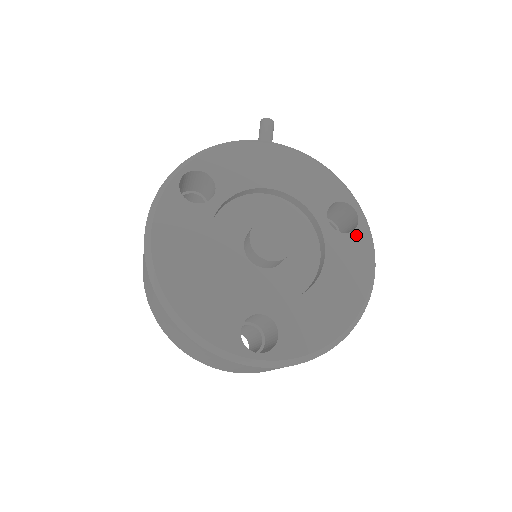
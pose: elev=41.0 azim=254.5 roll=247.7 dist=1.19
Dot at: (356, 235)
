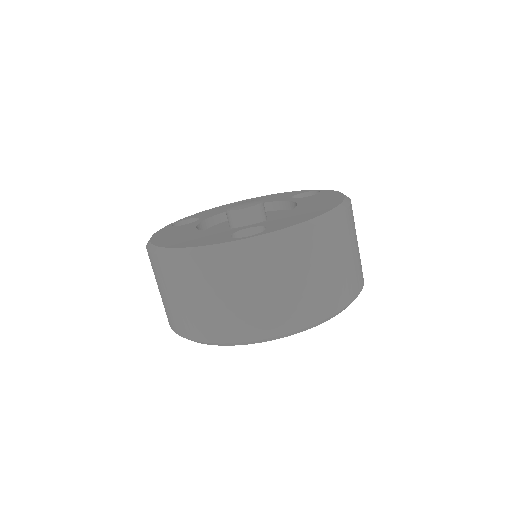
Dot at: (321, 194)
